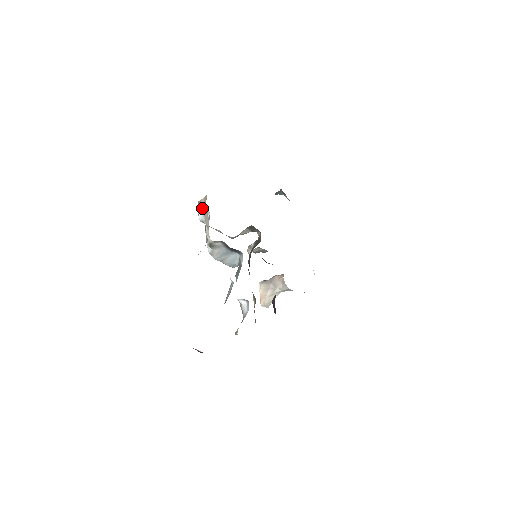
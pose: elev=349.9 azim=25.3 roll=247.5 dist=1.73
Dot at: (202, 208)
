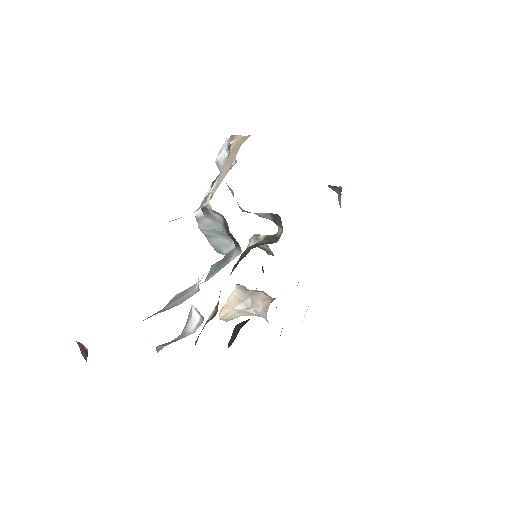
Dot at: (230, 148)
